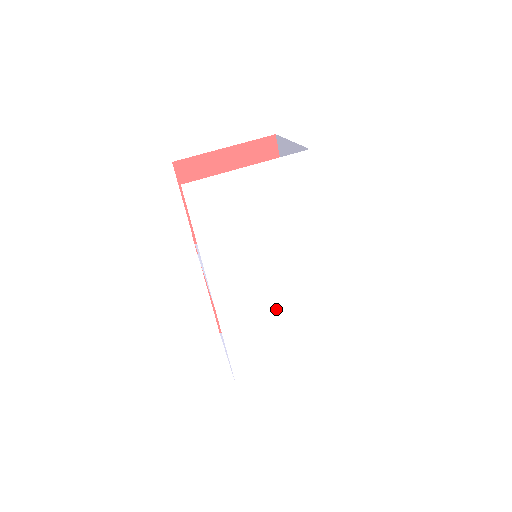
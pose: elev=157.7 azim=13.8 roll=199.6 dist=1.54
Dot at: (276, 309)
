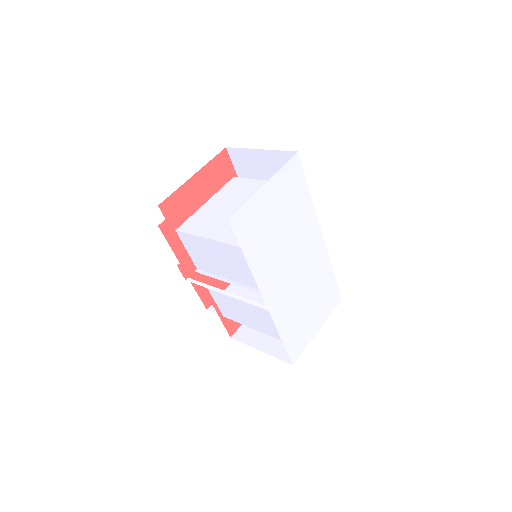
Dot at: (303, 288)
